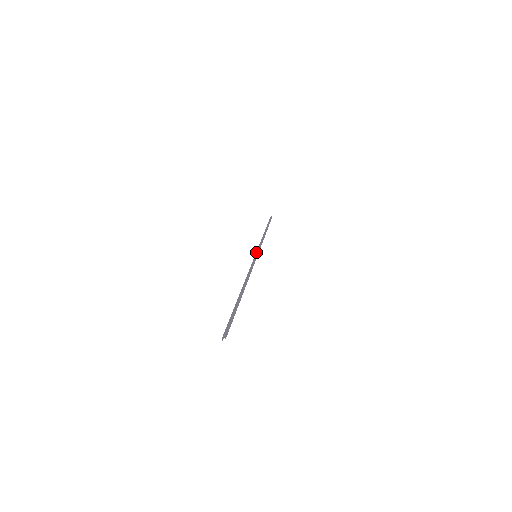
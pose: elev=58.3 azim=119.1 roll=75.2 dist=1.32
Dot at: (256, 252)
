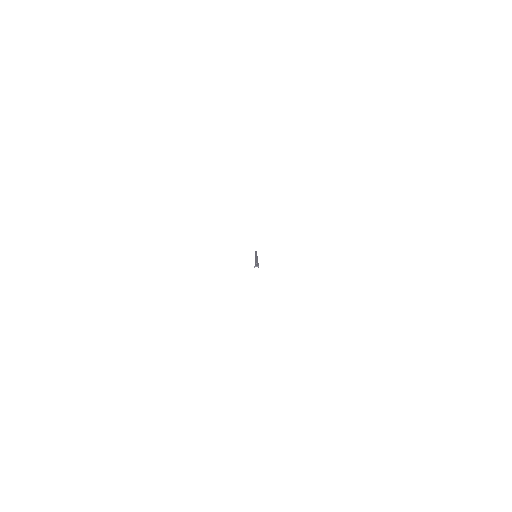
Dot at: occluded
